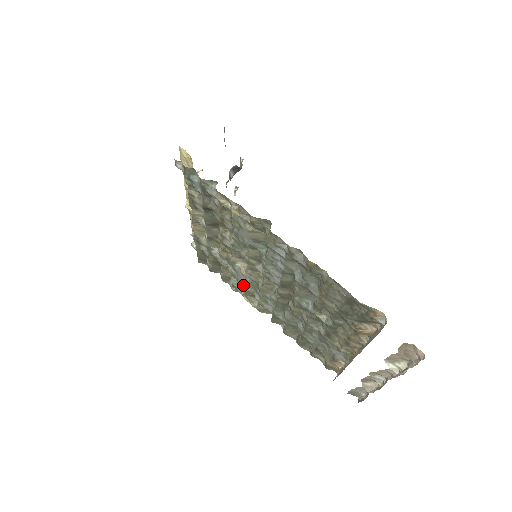
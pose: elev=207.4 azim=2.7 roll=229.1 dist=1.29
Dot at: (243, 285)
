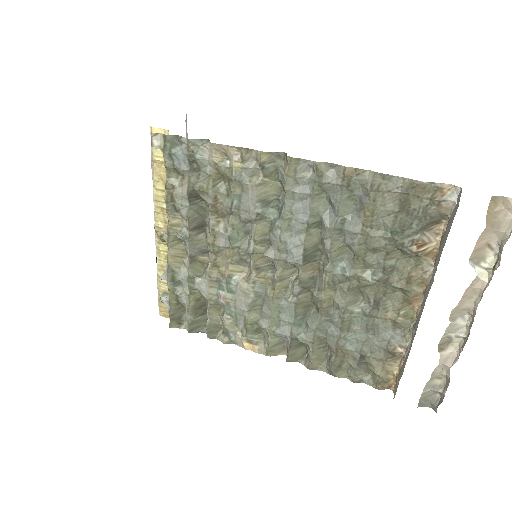
Dot at: (241, 320)
